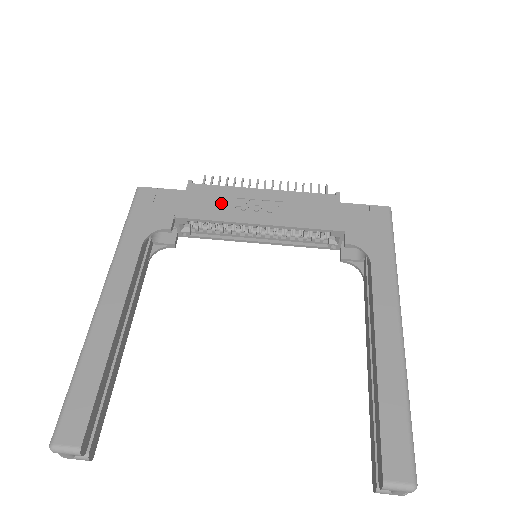
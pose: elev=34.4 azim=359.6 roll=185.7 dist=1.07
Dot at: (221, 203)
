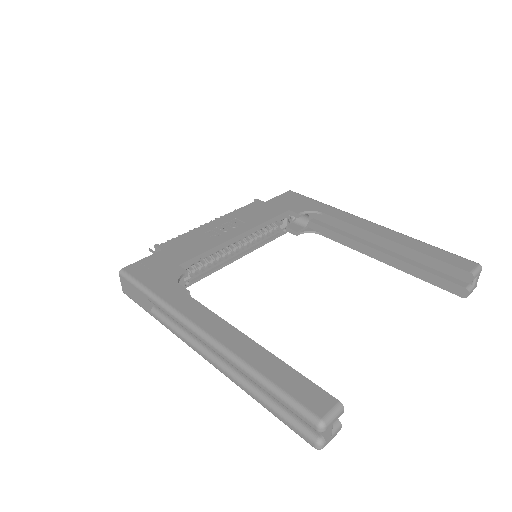
Dot at: (198, 241)
